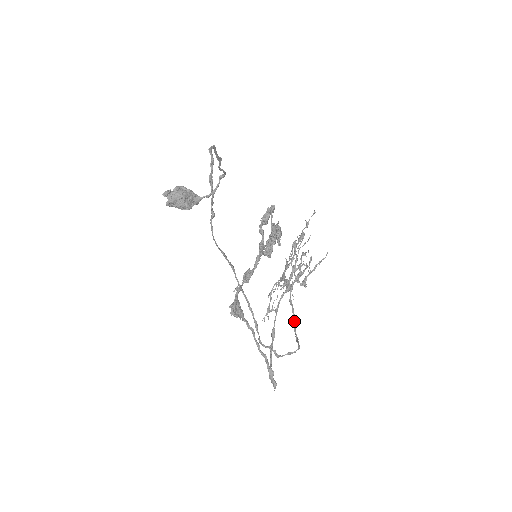
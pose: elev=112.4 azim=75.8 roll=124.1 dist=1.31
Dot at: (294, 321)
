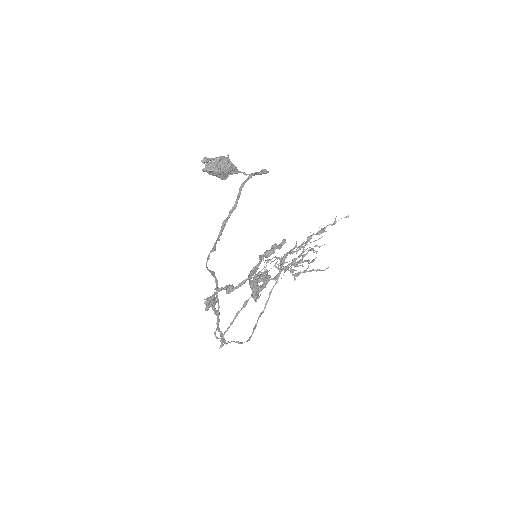
Dot at: (263, 310)
